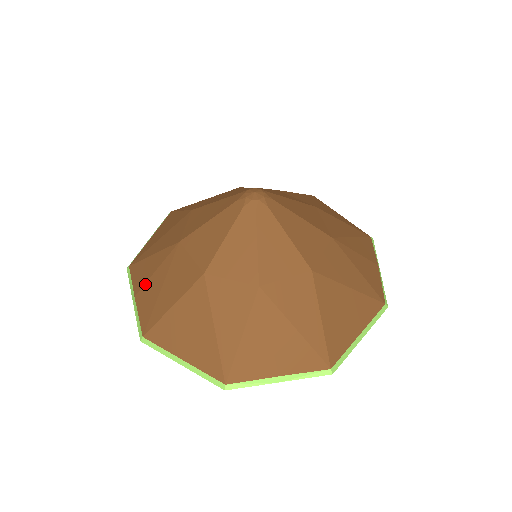
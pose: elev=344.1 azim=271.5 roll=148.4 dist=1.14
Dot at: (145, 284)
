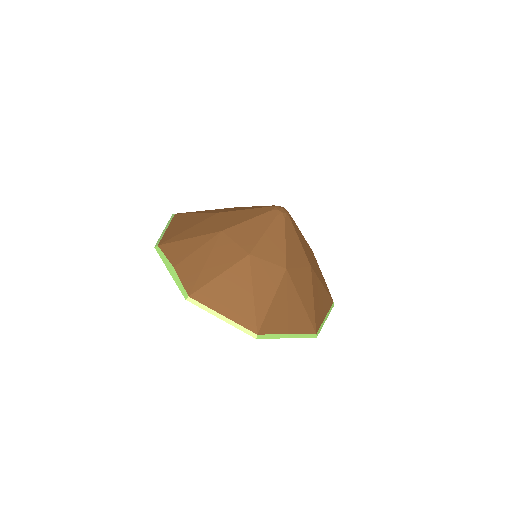
Dot at: (186, 258)
